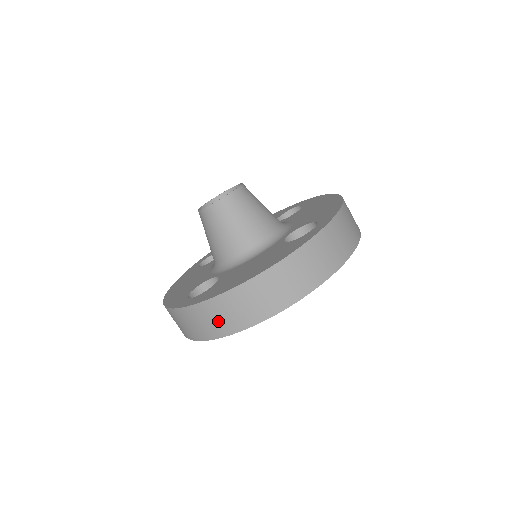
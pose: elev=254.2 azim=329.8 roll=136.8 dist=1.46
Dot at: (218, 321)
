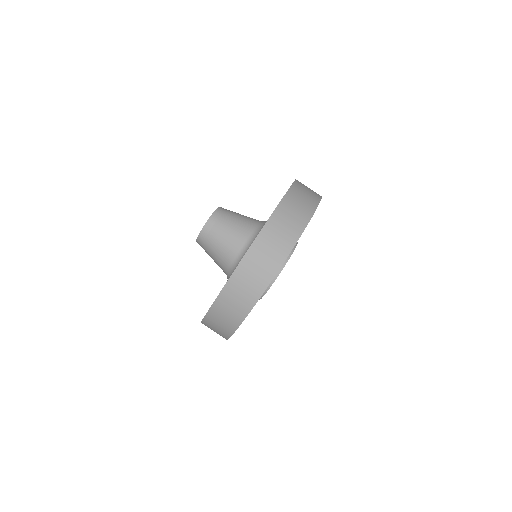
Dot at: (227, 318)
